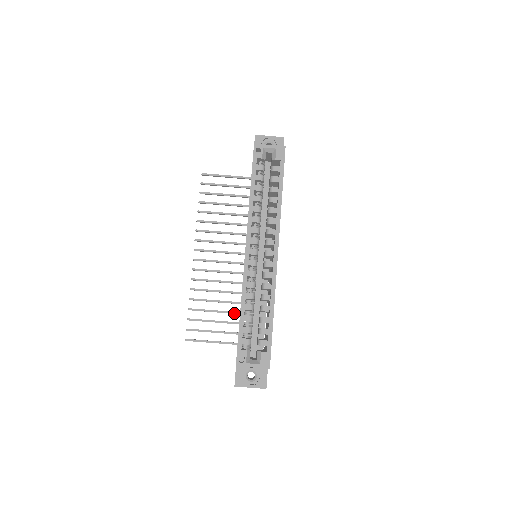
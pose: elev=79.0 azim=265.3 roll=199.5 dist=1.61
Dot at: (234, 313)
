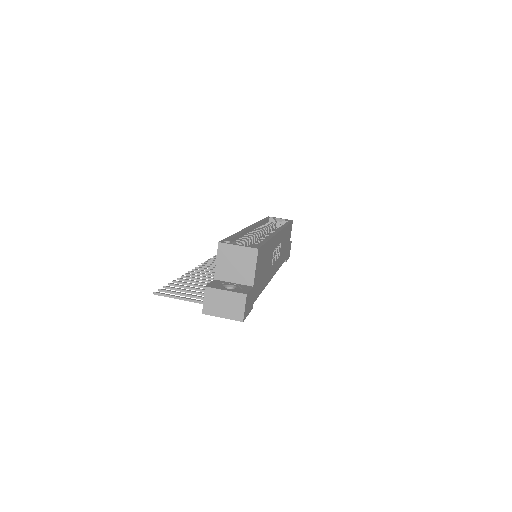
Dot at: occluded
